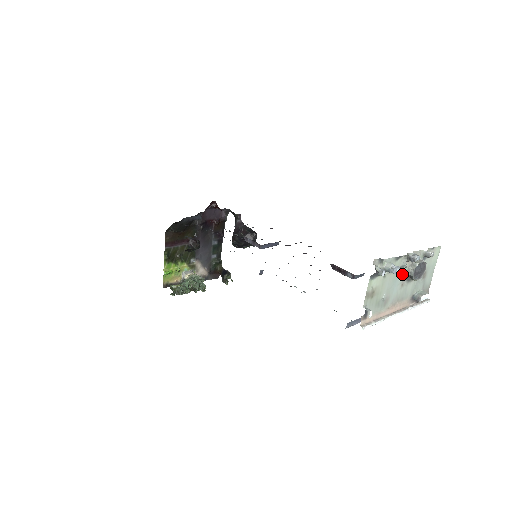
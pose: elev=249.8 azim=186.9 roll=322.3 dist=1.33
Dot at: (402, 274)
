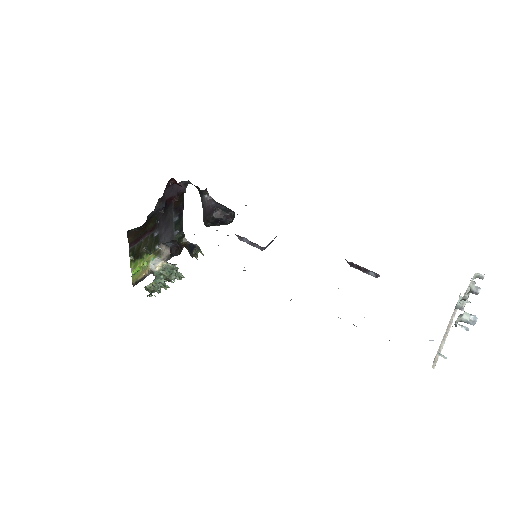
Dot at: (460, 303)
